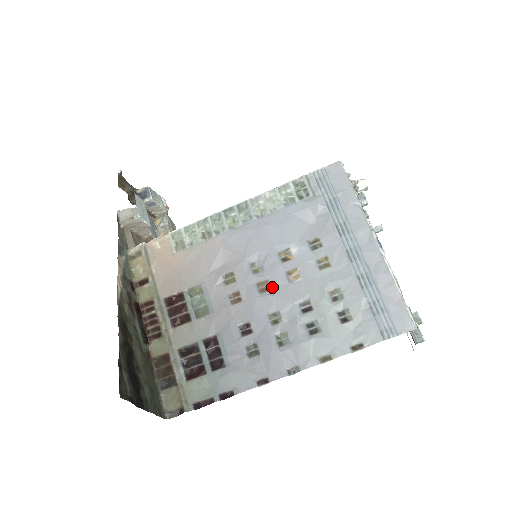
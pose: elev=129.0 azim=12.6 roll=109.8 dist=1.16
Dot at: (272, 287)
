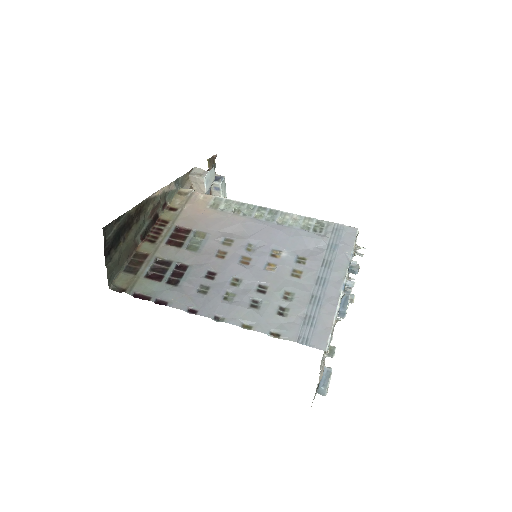
Dot at: (251, 264)
